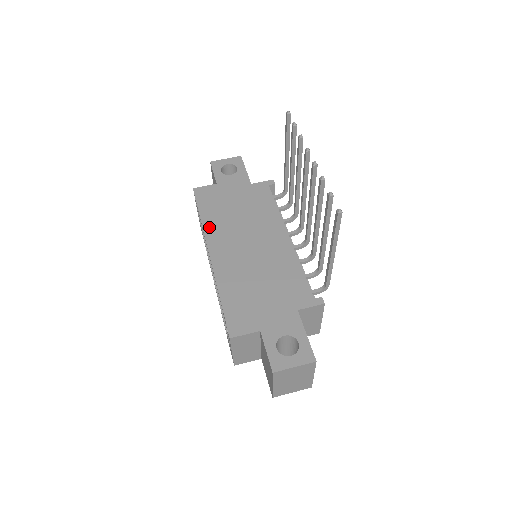
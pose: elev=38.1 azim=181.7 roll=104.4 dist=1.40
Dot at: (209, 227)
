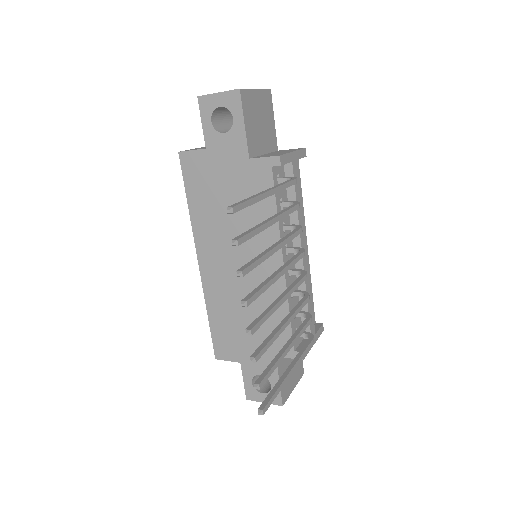
Dot at: (197, 225)
